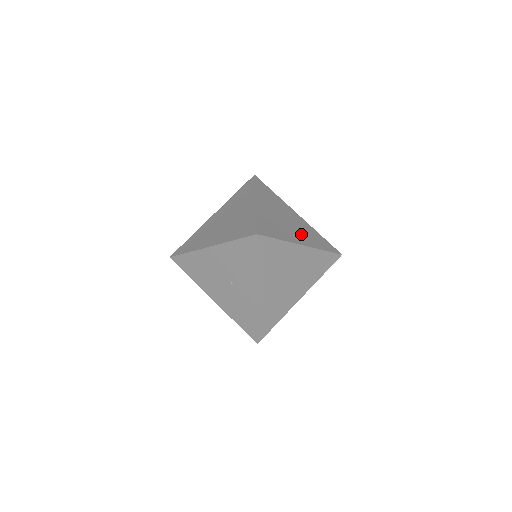
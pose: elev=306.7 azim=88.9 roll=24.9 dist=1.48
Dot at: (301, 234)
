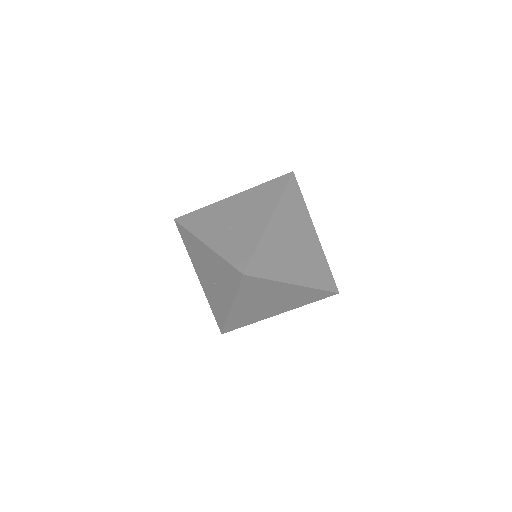
Dot at: (303, 267)
